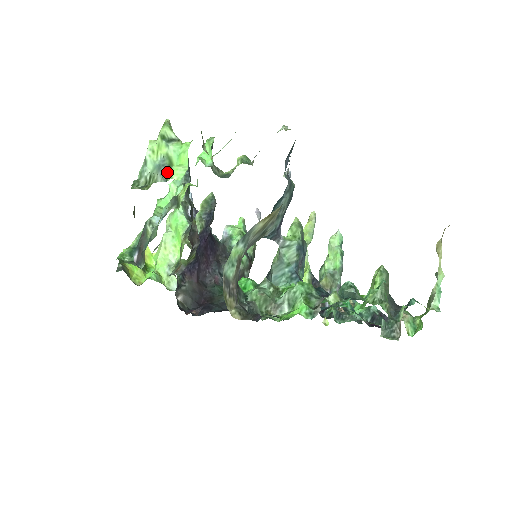
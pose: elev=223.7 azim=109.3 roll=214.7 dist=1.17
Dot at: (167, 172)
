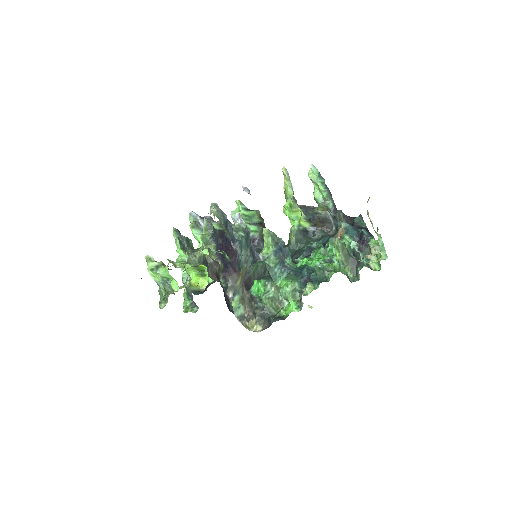
Dot at: (170, 286)
